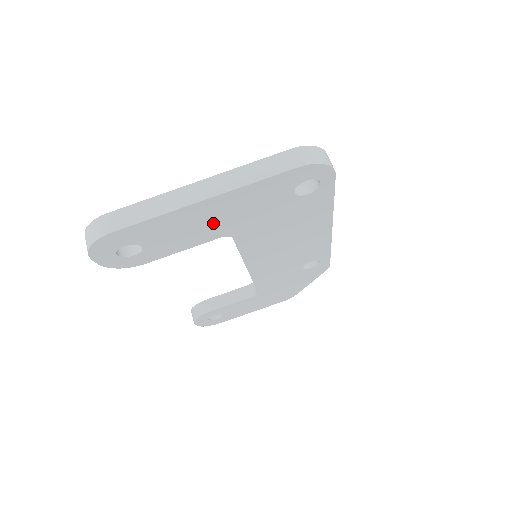
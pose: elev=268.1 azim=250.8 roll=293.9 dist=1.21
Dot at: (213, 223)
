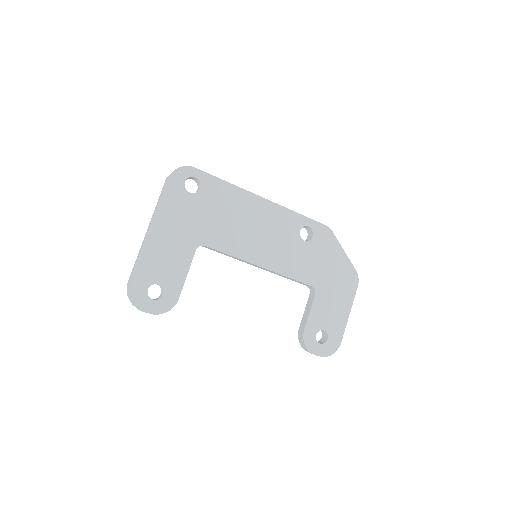
Dot at: (176, 242)
